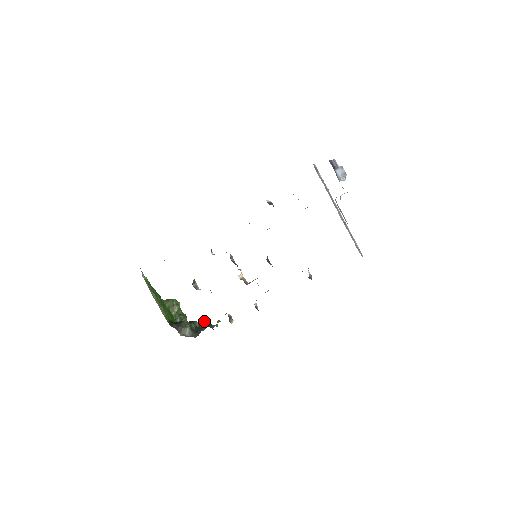
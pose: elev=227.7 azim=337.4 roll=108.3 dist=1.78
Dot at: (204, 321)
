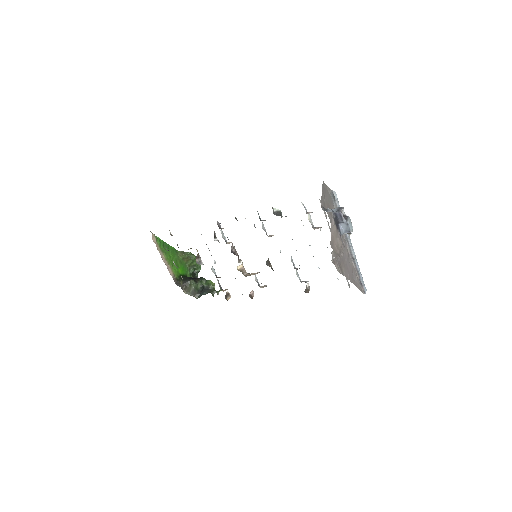
Dot at: (210, 283)
